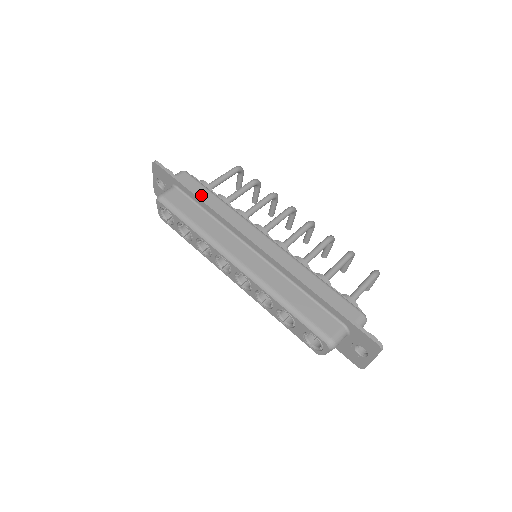
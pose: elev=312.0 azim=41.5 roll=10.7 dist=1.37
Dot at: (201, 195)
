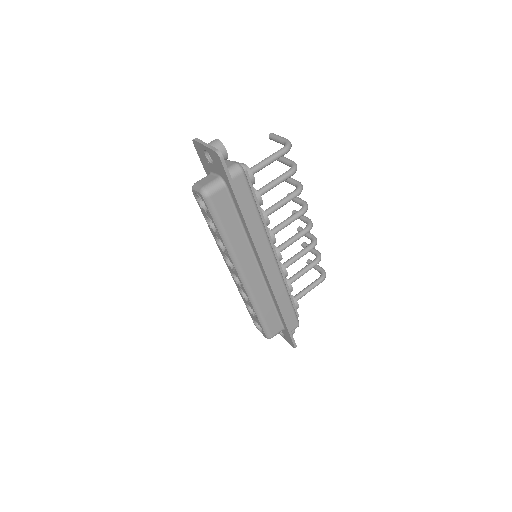
Dot at: (245, 208)
